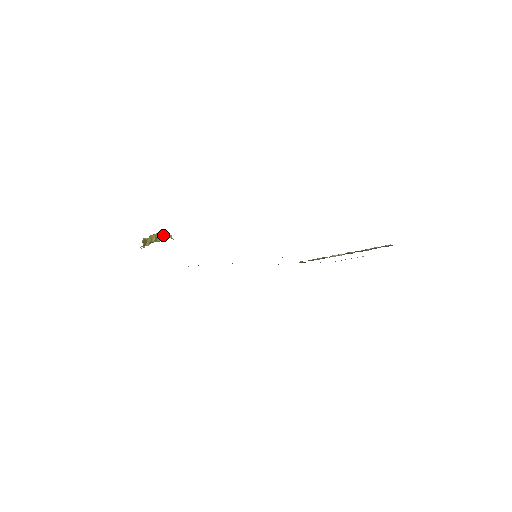
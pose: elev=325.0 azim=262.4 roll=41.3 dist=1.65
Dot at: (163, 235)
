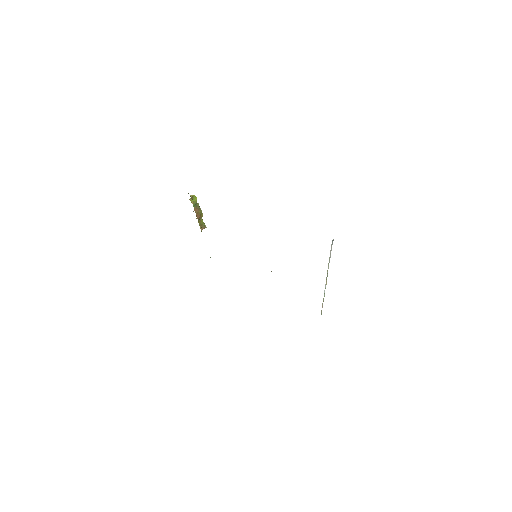
Dot at: (193, 198)
